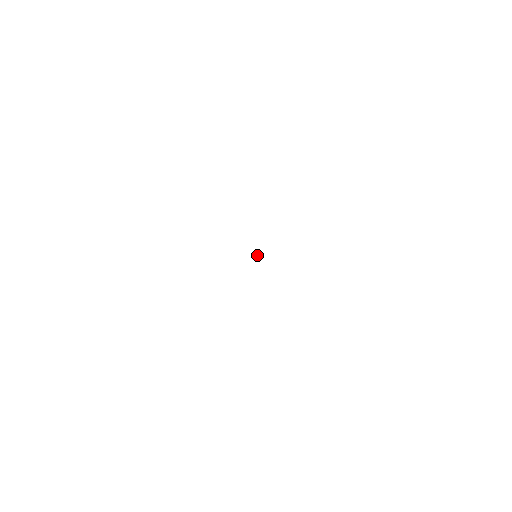
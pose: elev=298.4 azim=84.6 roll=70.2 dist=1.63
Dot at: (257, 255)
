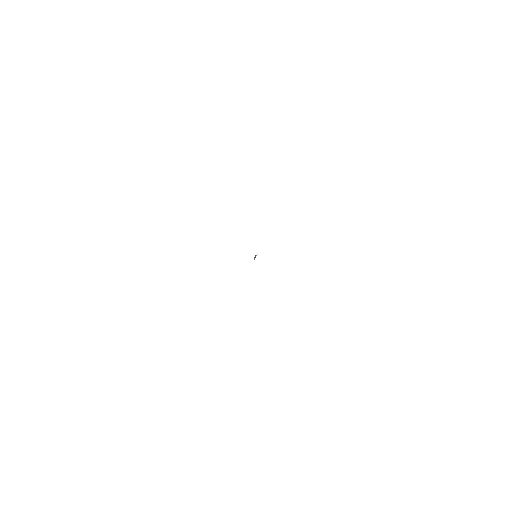
Dot at: (256, 255)
